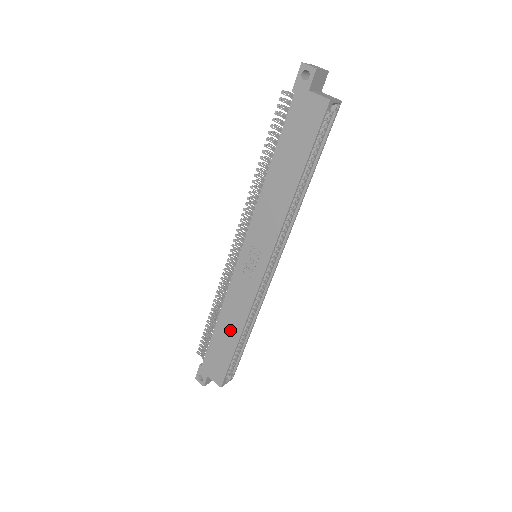
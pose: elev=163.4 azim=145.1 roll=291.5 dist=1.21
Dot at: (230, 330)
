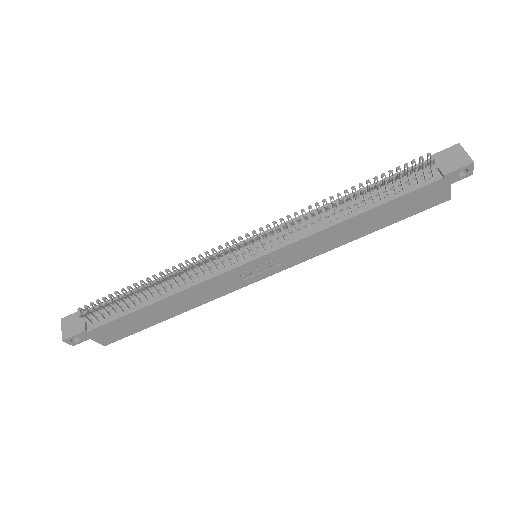
Dot at: (170, 310)
